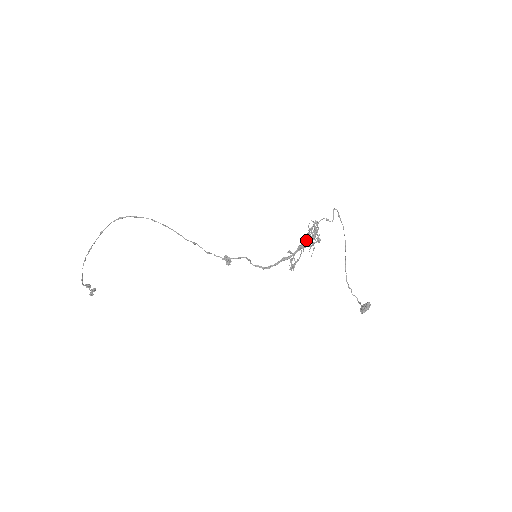
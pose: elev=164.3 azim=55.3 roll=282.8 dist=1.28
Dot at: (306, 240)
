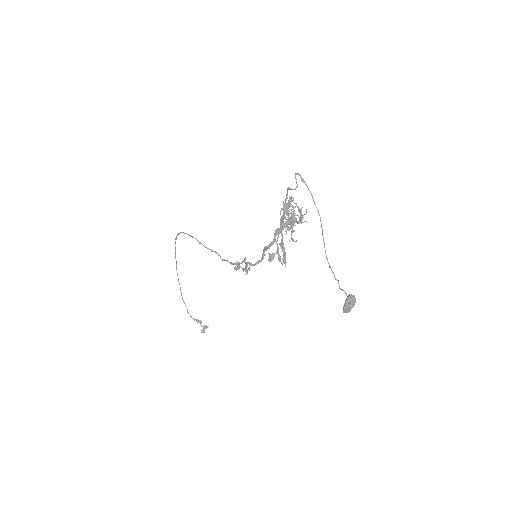
Dot at: (289, 224)
